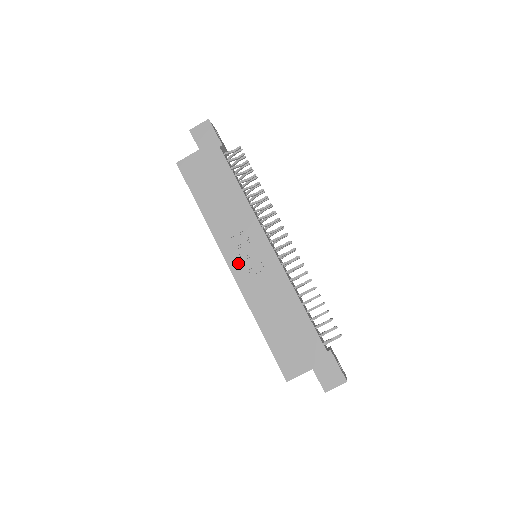
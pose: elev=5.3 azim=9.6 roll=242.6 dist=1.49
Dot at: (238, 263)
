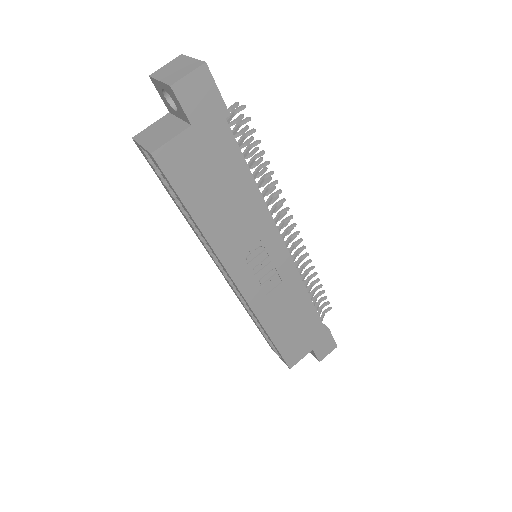
Dot at: (249, 281)
